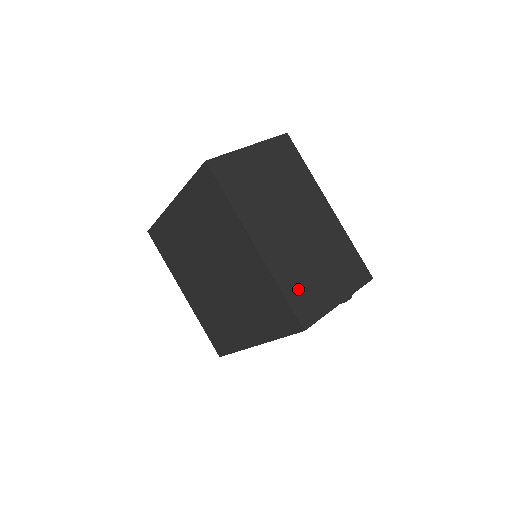
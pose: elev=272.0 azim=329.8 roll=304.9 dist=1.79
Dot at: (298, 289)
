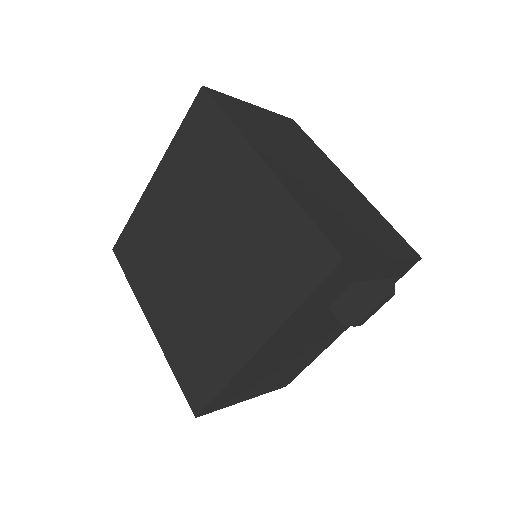
Dot at: (326, 219)
